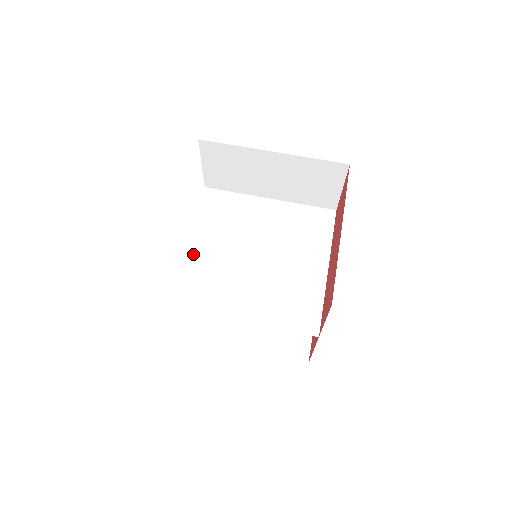
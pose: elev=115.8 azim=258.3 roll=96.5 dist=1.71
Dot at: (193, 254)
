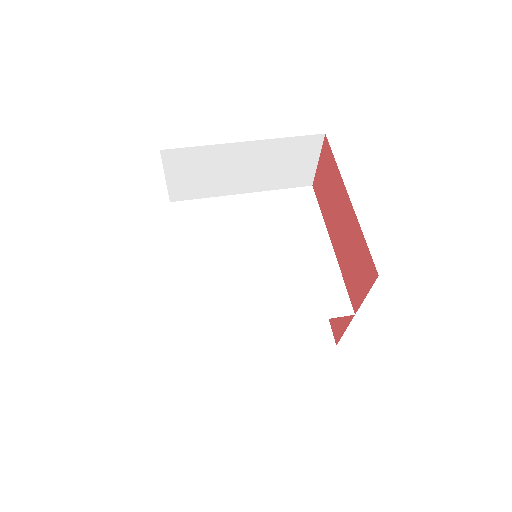
Dot at: (191, 276)
